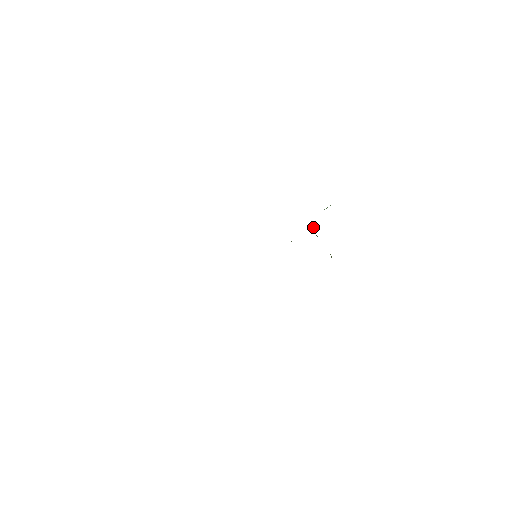
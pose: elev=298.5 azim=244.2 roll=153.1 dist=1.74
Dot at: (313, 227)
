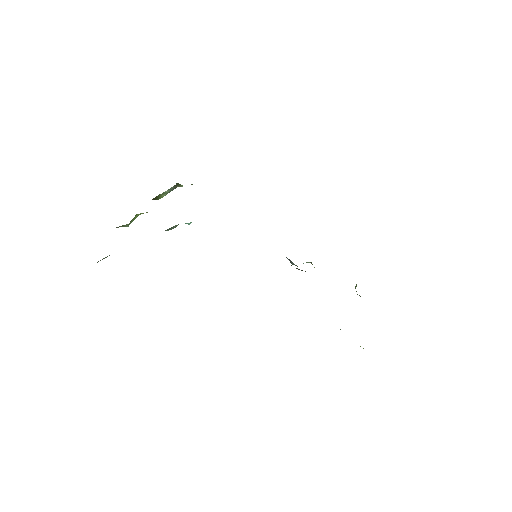
Dot at: occluded
